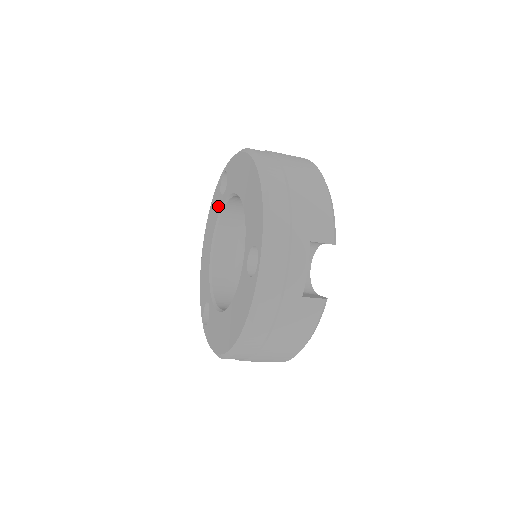
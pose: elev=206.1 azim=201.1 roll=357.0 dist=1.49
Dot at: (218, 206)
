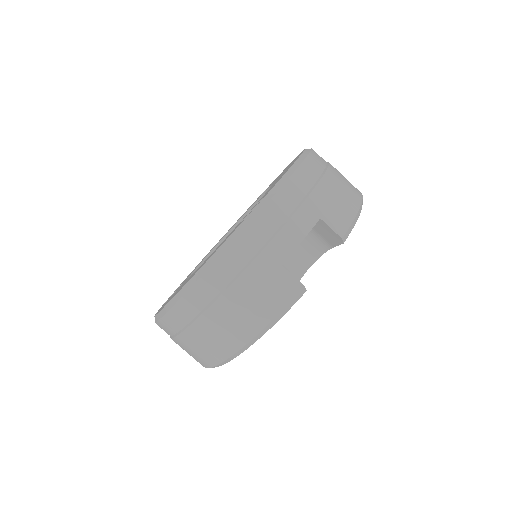
Dot at: occluded
